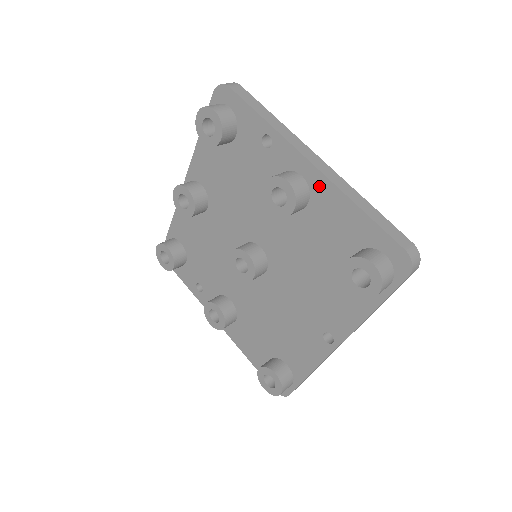
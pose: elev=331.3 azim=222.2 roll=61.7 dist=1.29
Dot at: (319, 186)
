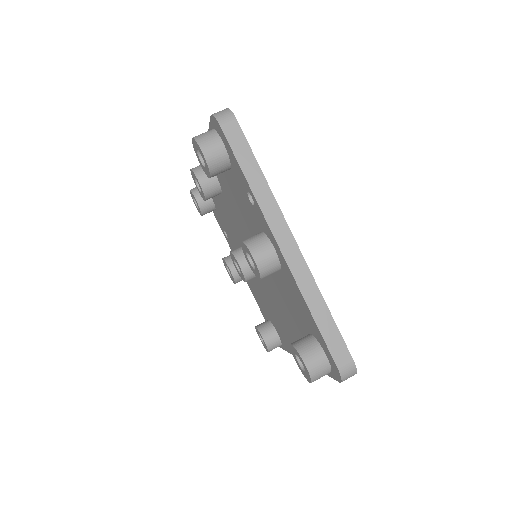
Dot at: (286, 269)
